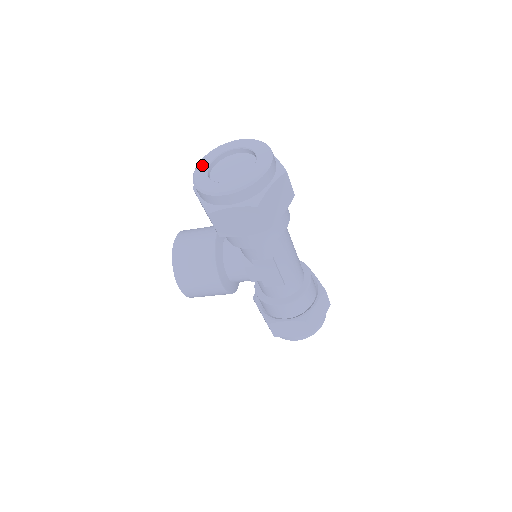
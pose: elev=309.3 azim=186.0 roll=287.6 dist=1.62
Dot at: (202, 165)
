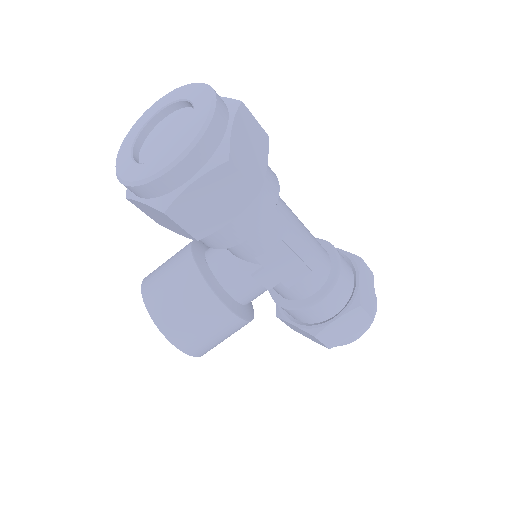
Dot at: (122, 157)
